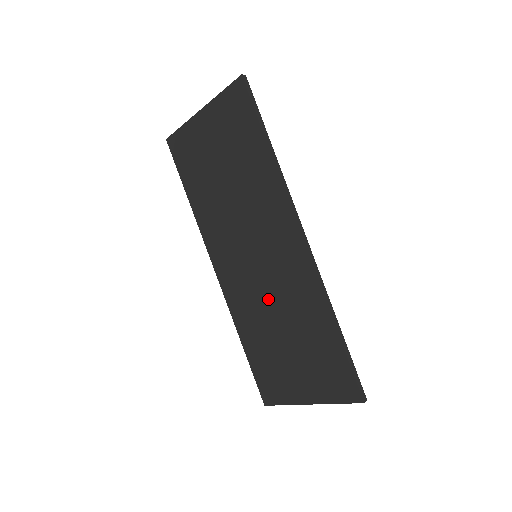
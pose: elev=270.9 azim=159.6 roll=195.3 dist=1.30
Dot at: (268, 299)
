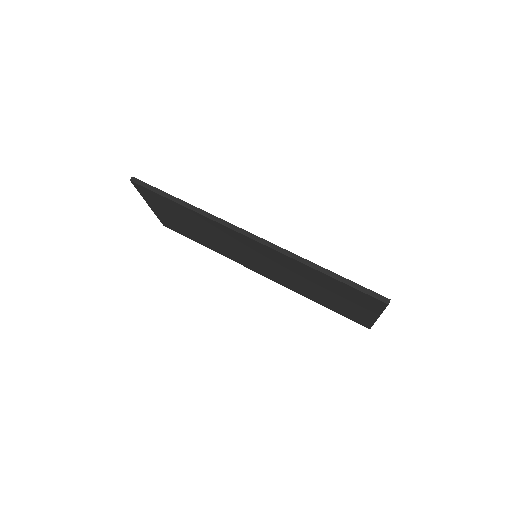
Dot at: (288, 275)
